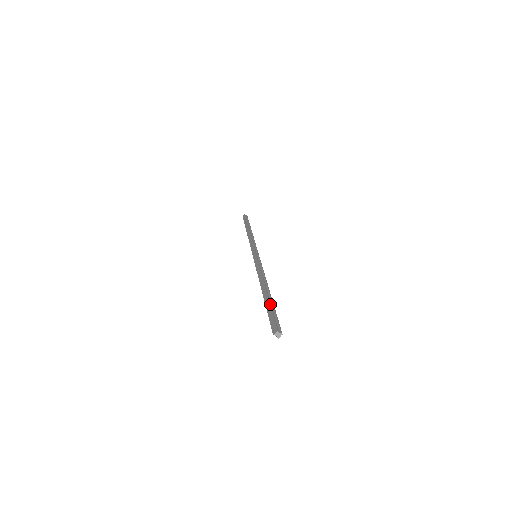
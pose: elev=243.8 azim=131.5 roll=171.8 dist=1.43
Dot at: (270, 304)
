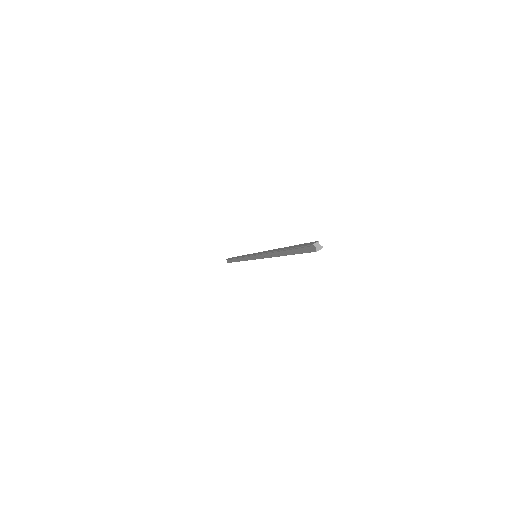
Dot at: occluded
